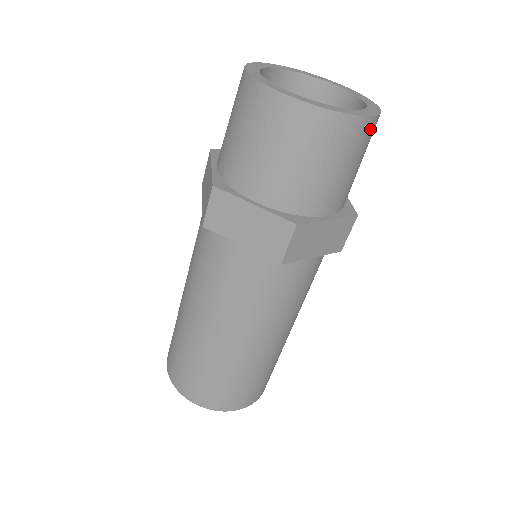
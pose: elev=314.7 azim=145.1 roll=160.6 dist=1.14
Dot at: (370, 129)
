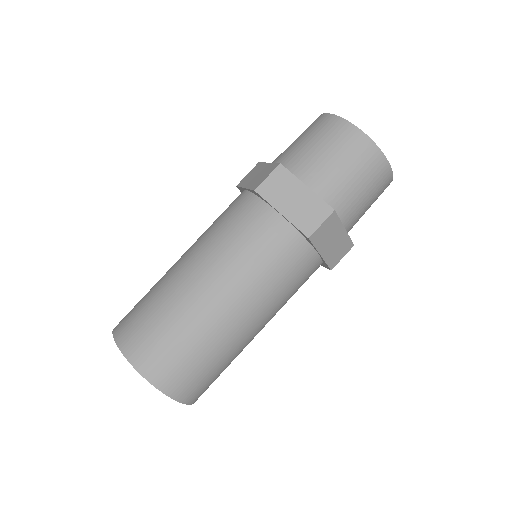
Dot at: (366, 148)
